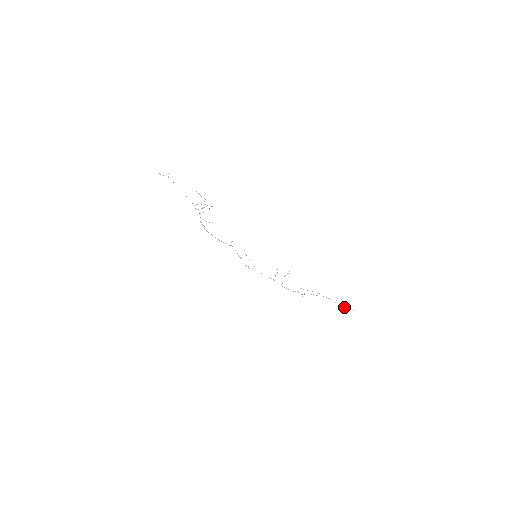
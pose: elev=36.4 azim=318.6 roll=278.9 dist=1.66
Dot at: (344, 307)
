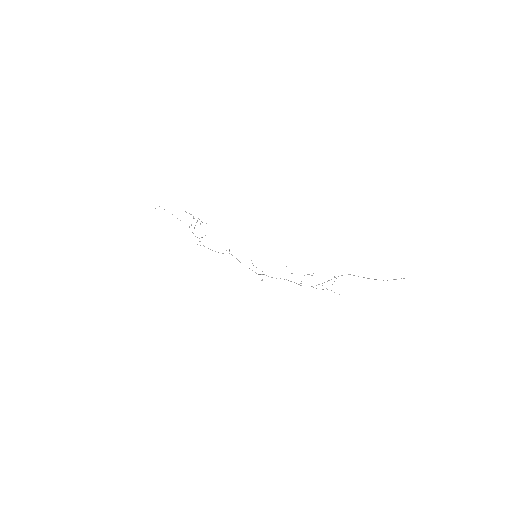
Dot at: occluded
